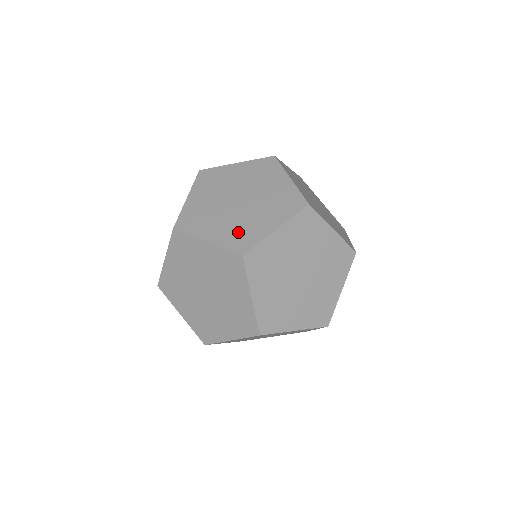
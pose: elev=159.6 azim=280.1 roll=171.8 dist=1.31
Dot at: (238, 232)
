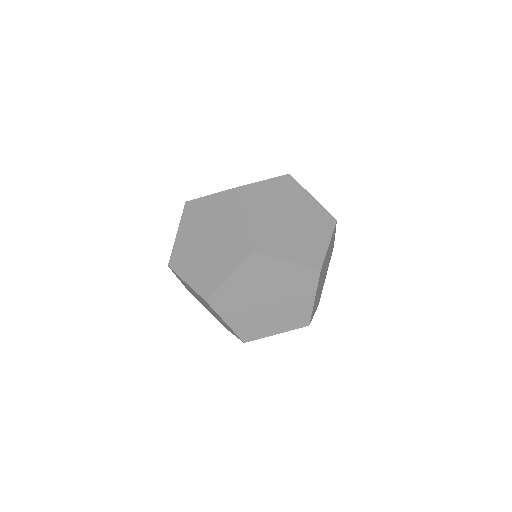
Dot at: occluded
